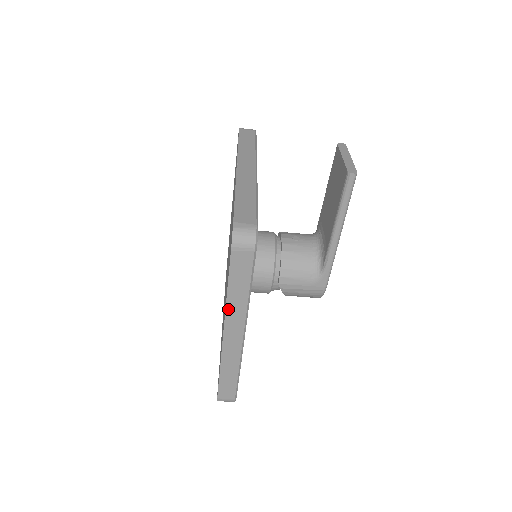
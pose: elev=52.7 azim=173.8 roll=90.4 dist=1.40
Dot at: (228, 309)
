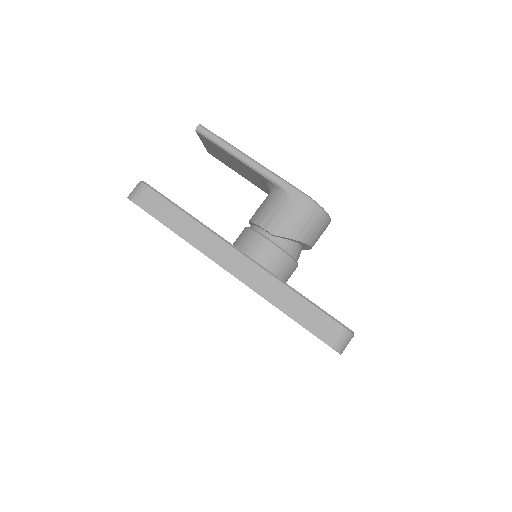
Dot at: (195, 245)
